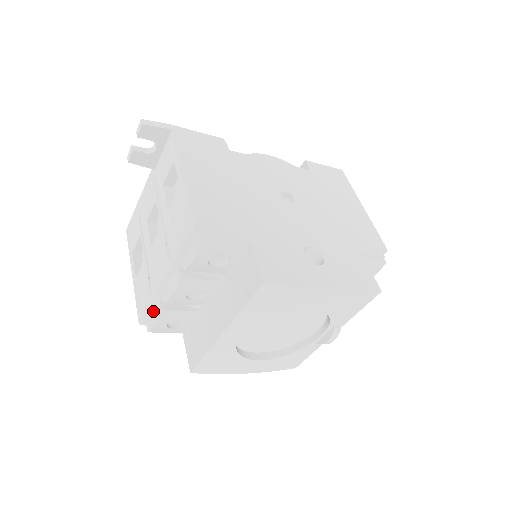
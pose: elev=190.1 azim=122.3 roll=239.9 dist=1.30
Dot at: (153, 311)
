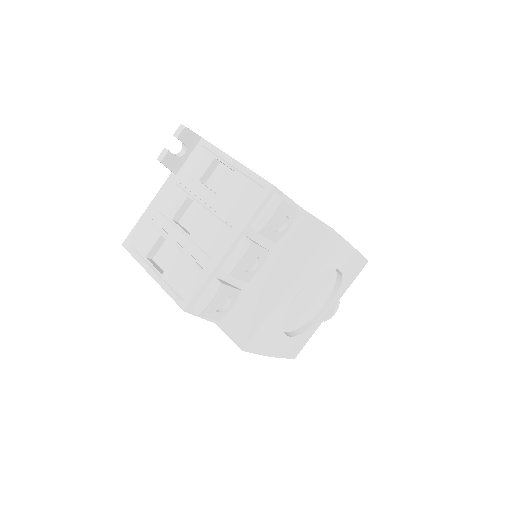
Dot at: (205, 291)
